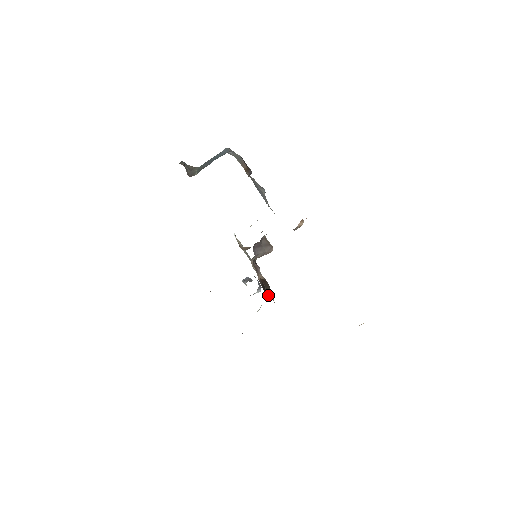
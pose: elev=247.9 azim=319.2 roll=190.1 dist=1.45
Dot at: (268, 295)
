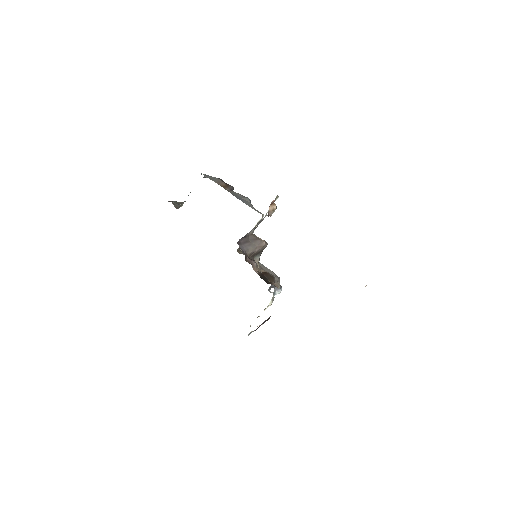
Dot at: occluded
